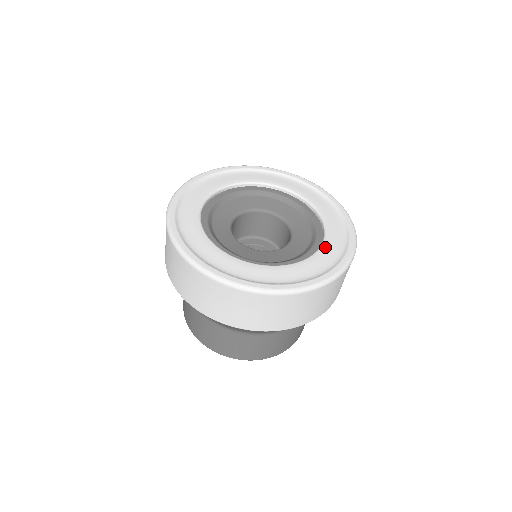
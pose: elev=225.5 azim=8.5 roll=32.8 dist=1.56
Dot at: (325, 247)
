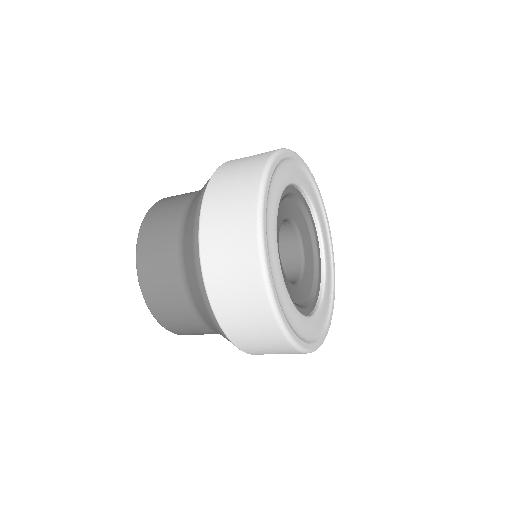
Dot at: (325, 298)
